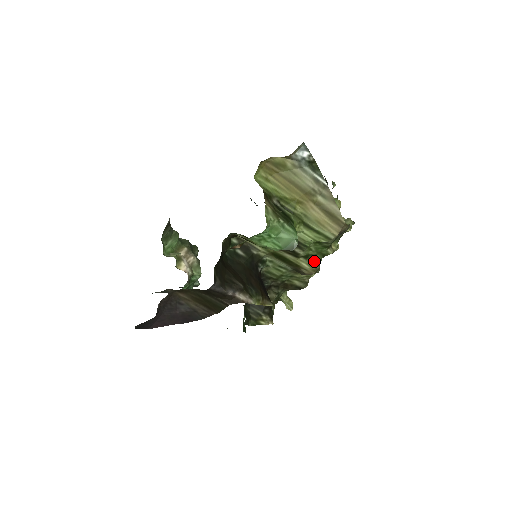
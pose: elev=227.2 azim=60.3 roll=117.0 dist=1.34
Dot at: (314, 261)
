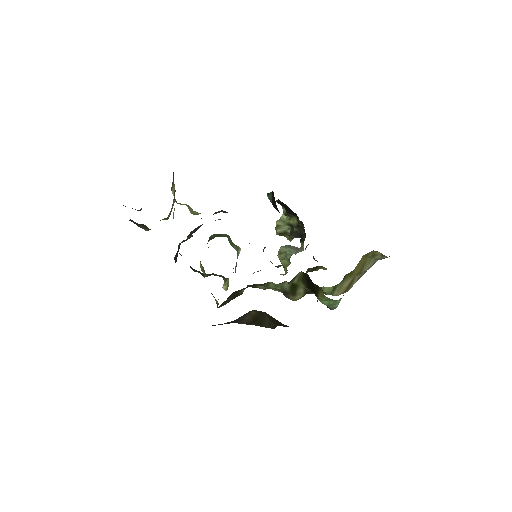
Dot at: (304, 295)
